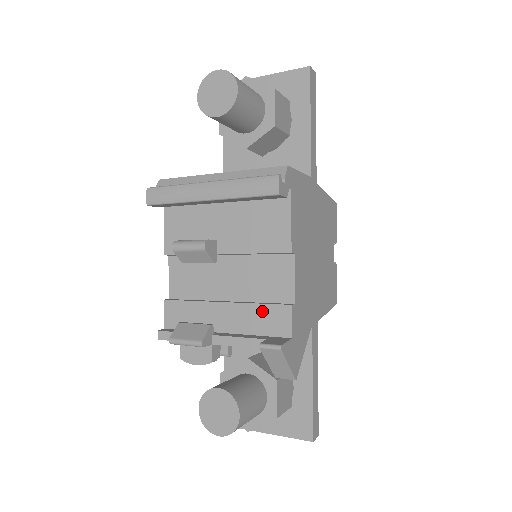
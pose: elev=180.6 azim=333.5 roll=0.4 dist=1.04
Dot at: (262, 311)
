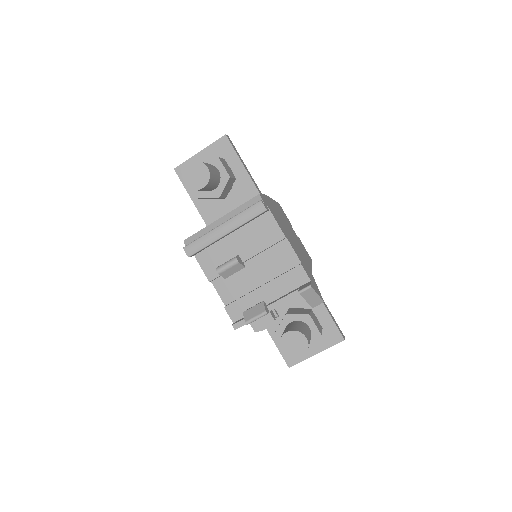
Dot at: (287, 277)
